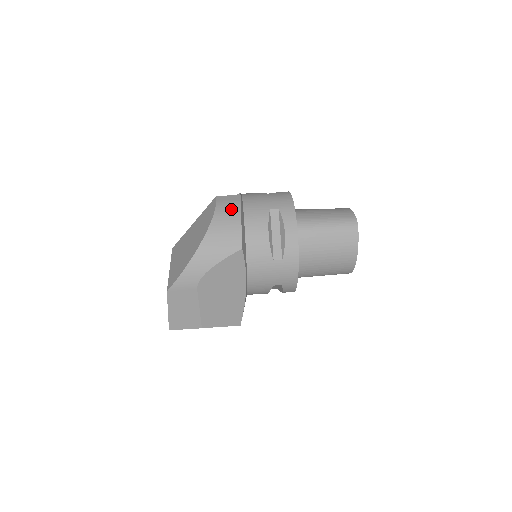
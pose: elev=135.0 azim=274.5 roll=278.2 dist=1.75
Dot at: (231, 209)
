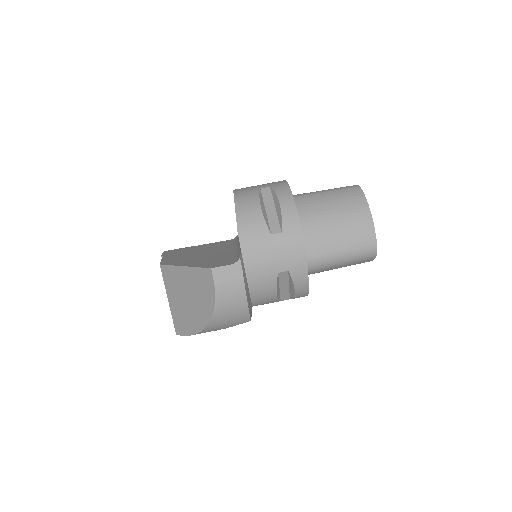
Dot at: (234, 293)
